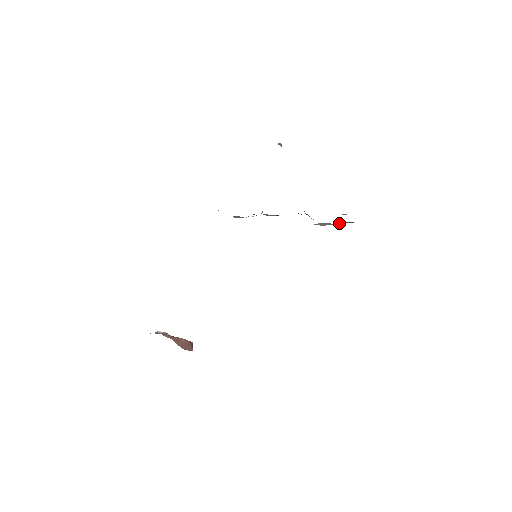
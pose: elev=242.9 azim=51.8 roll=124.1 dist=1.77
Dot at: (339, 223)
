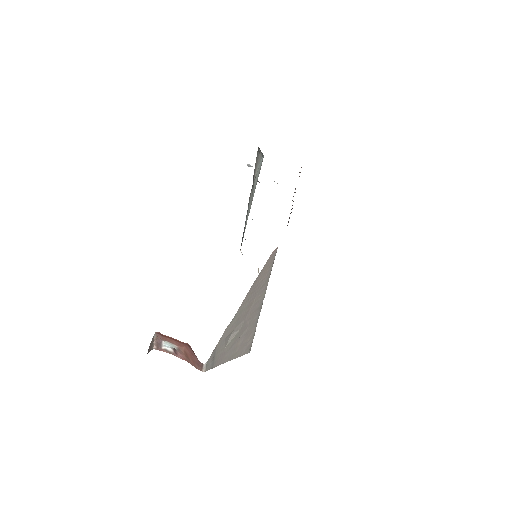
Dot at: occluded
